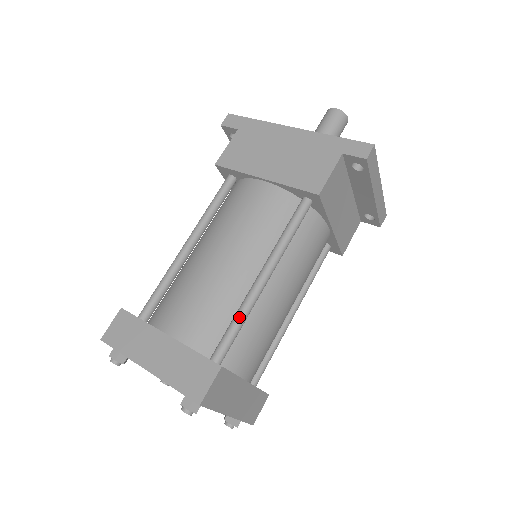
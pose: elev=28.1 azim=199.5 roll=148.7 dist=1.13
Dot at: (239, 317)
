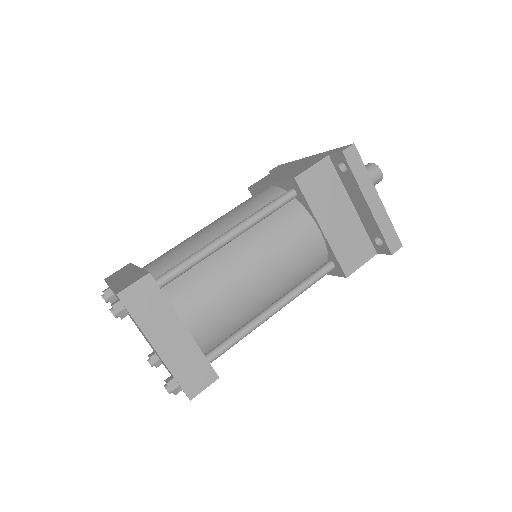
Dot at: (191, 255)
